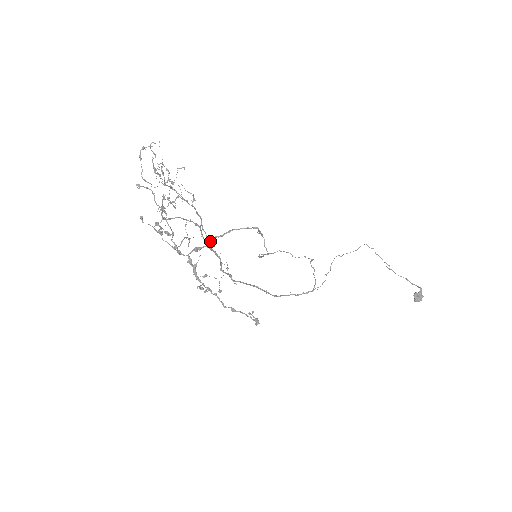
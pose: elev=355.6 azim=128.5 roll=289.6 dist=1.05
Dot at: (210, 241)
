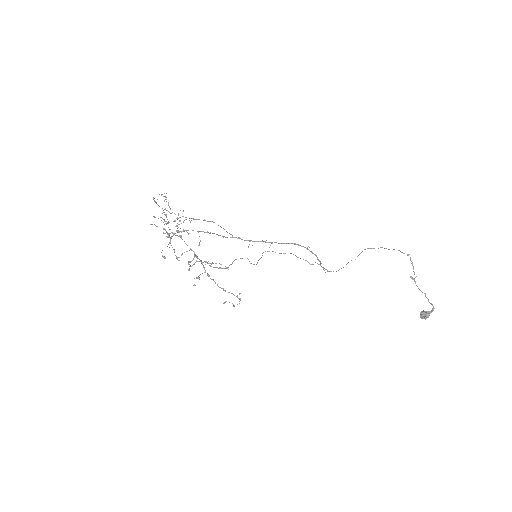
Dot at: (194, 263)
